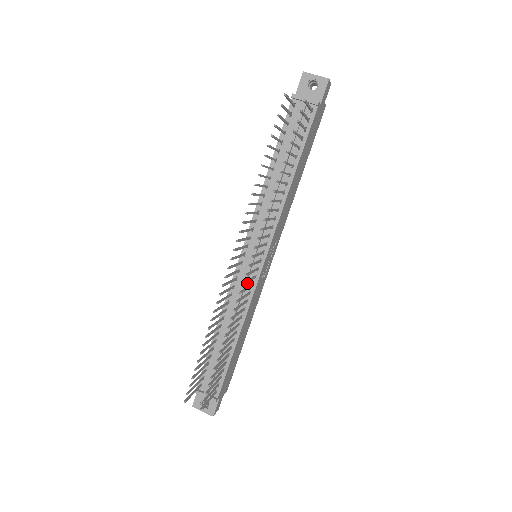
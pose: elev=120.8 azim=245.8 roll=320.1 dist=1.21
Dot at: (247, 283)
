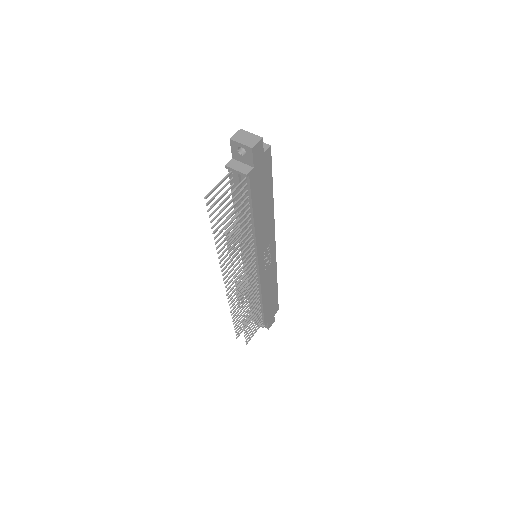
Dot at: occluded
